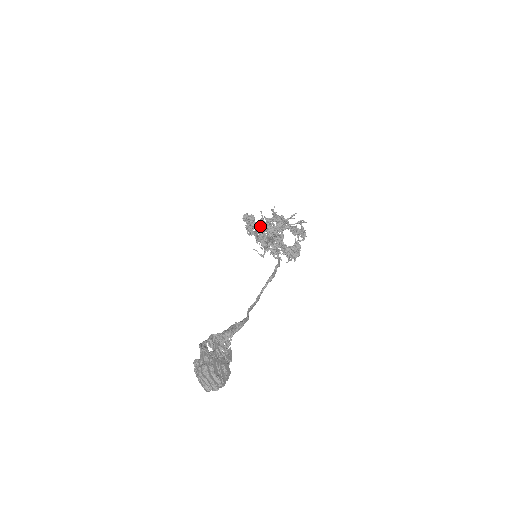
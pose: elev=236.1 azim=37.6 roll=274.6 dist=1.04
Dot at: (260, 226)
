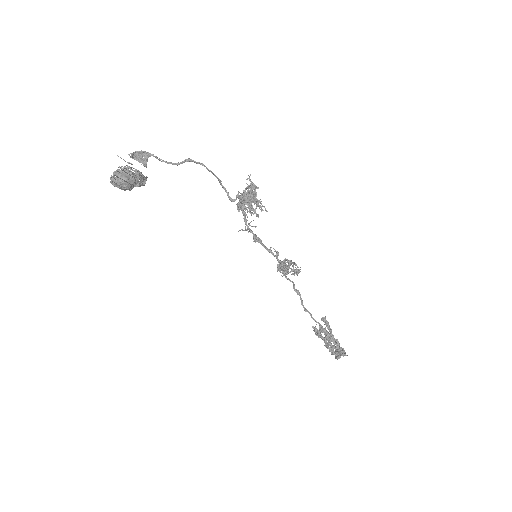
Dot at: occluded
